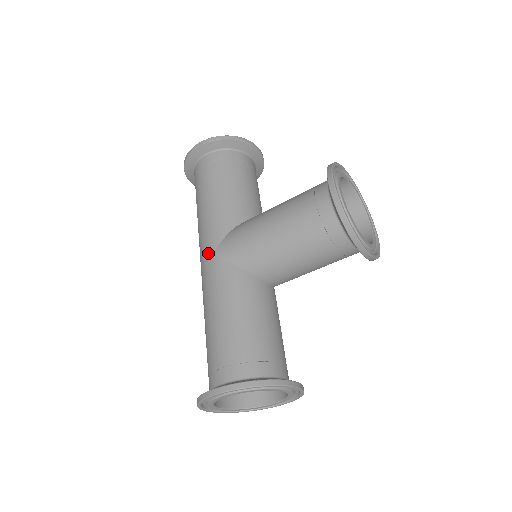
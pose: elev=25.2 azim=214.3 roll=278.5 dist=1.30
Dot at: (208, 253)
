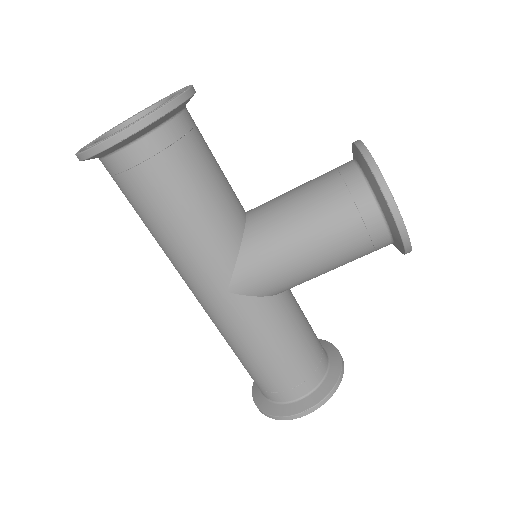
Dot at: (217, 292)
